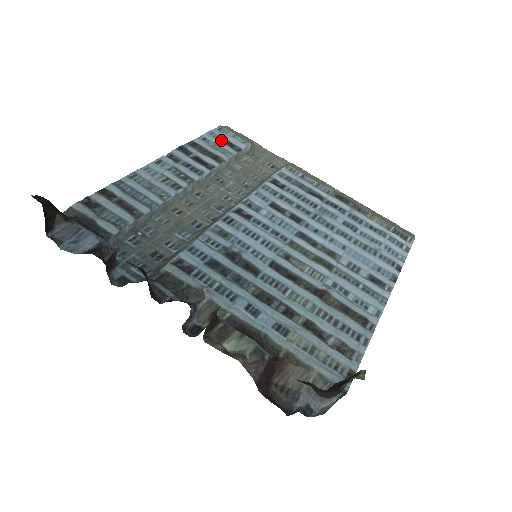
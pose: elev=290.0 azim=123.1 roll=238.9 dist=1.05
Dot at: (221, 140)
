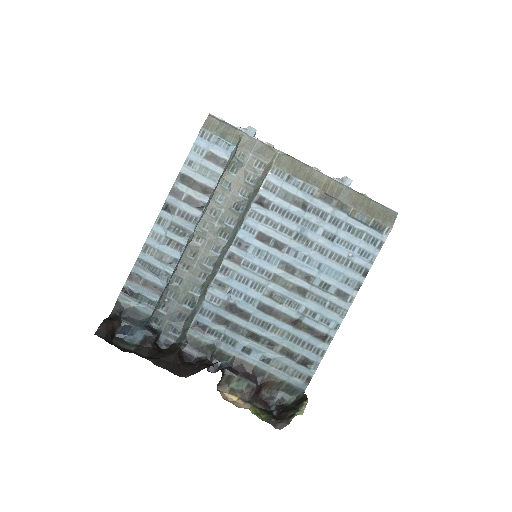
Dot at: (206, 156)
